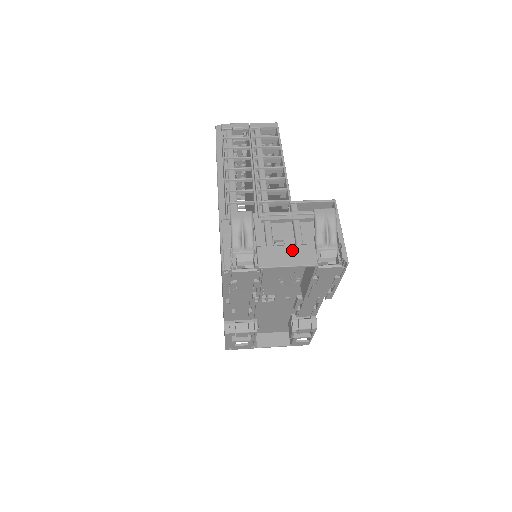
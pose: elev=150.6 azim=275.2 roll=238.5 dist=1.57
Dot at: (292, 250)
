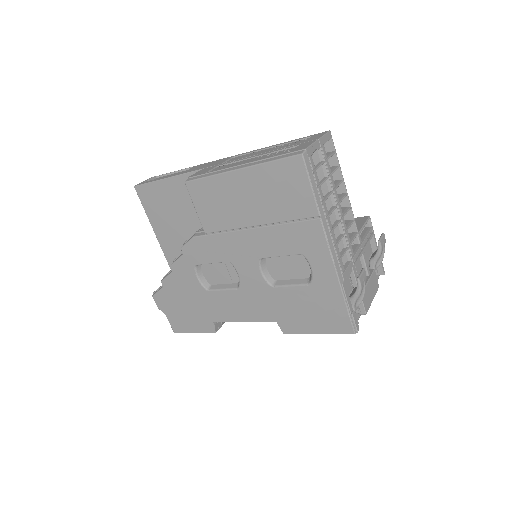
Dot at: (371, 284)
